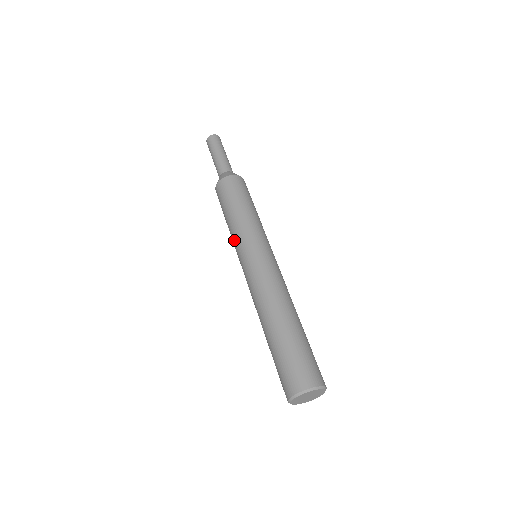
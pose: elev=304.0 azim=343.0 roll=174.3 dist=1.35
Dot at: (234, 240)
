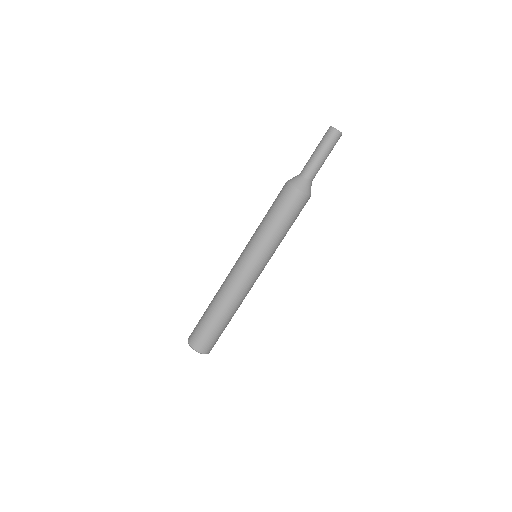
Dot at: (253, 234)
